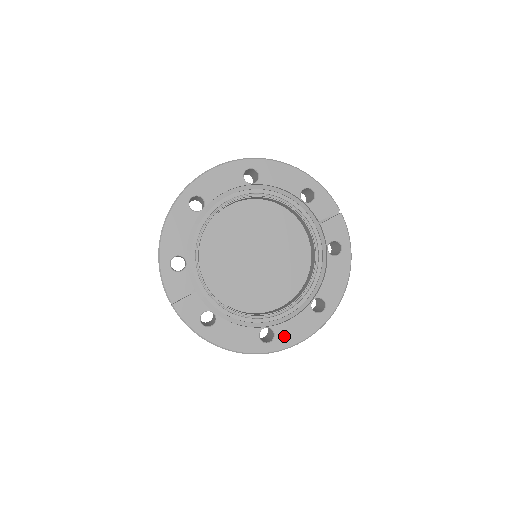
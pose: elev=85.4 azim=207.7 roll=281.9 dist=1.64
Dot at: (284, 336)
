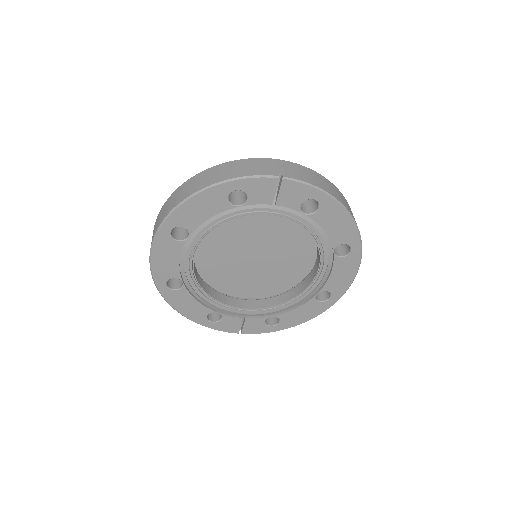
Dot at: (337, 287)
